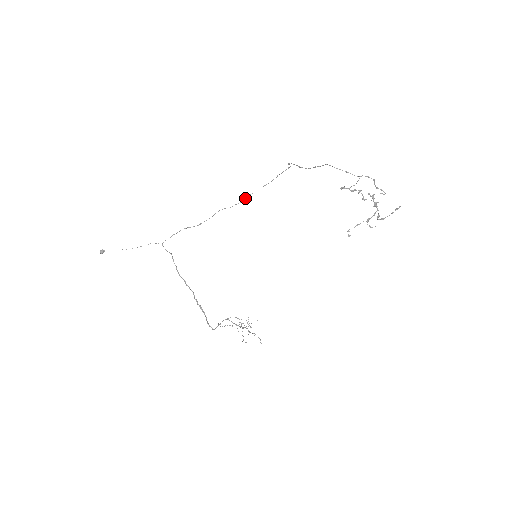
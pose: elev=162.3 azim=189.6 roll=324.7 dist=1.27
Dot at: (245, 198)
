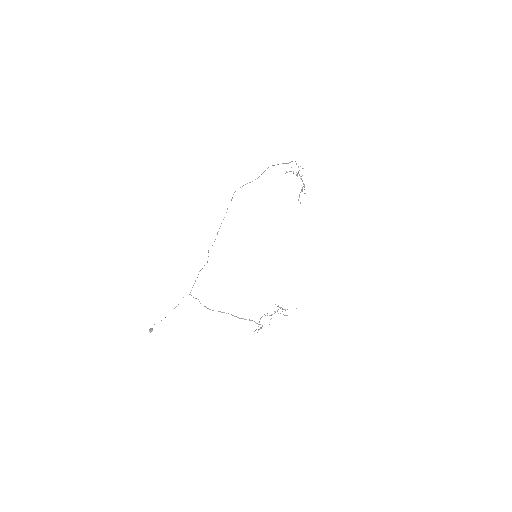
Dot at: (217, 234)
